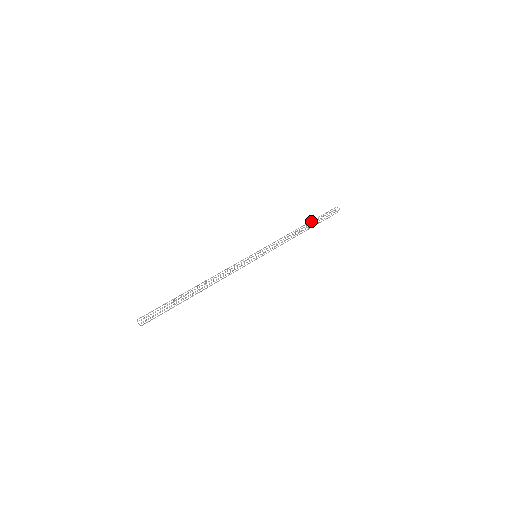
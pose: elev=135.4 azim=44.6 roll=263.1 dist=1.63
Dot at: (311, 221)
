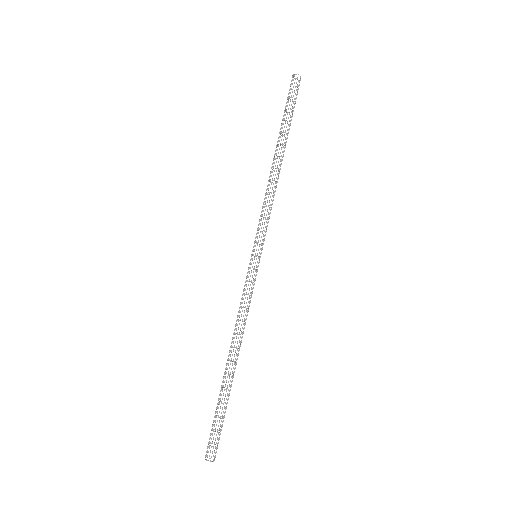
Dot at: occluded
